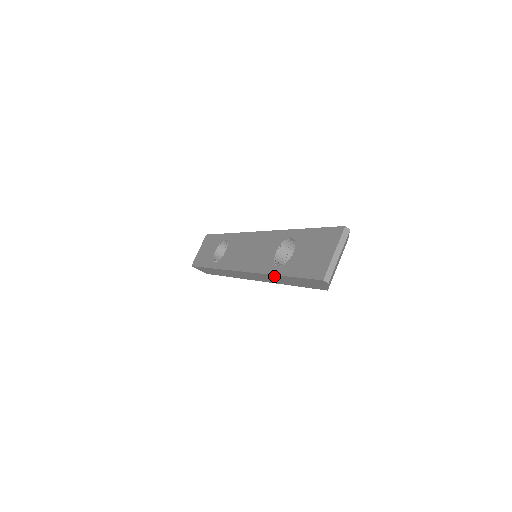
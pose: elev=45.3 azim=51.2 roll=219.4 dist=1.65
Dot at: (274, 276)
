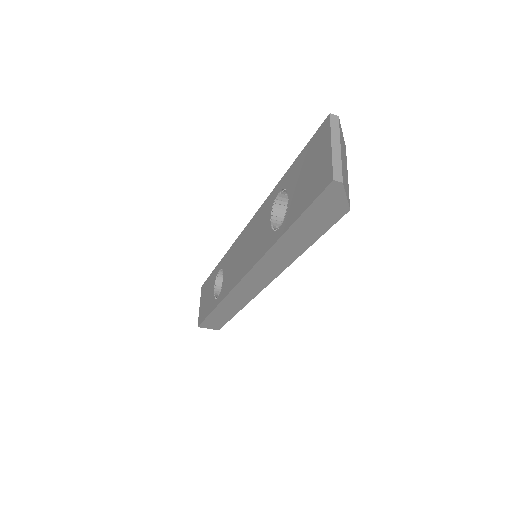
Dot at: (279, 244)
